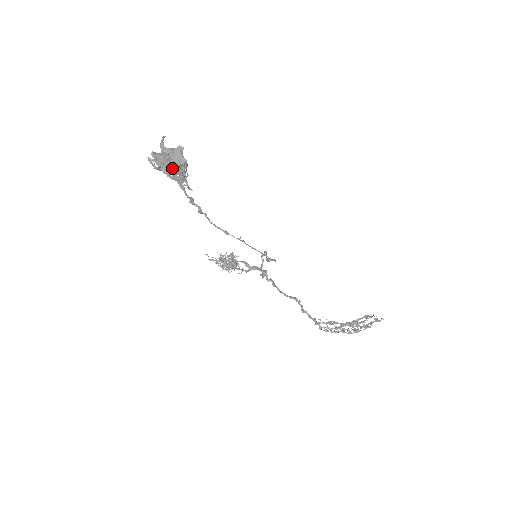
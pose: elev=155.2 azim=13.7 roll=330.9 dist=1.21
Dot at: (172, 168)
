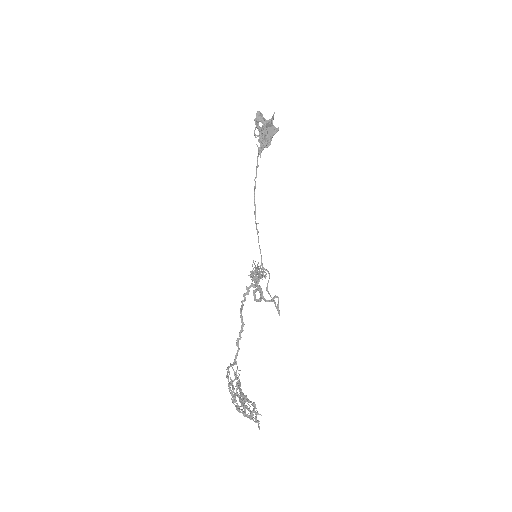
Dot at: (263, 133)
